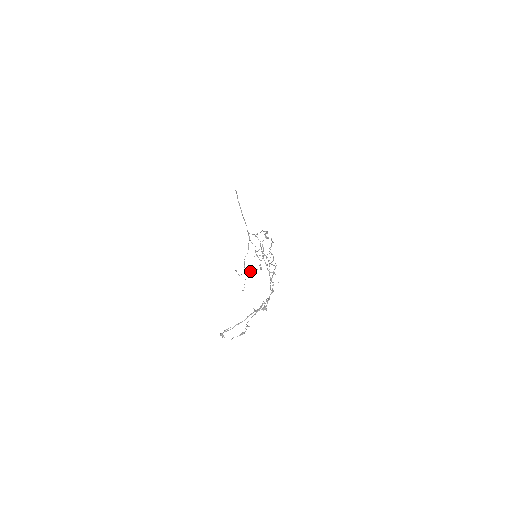
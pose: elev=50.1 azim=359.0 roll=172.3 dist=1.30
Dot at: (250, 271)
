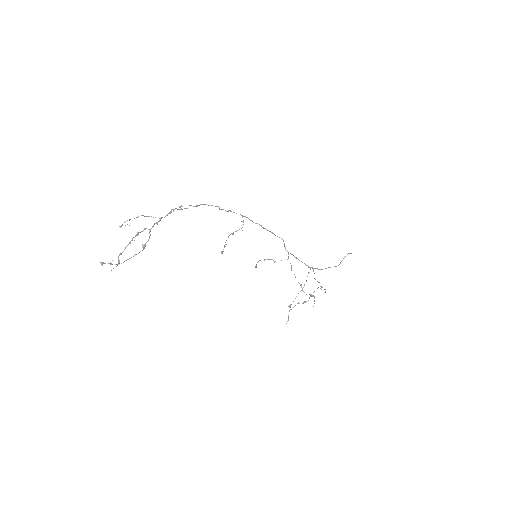
Dot at: (299, 303)
